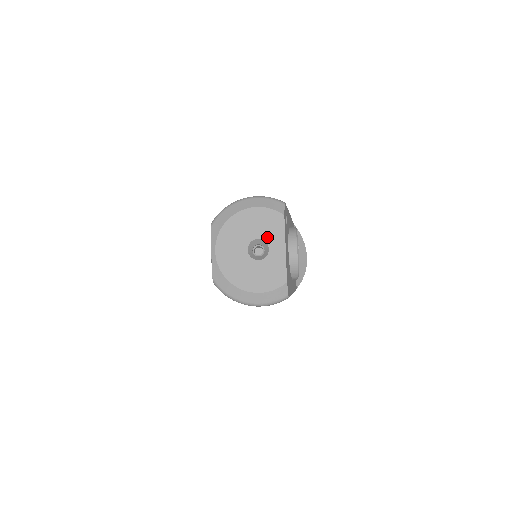
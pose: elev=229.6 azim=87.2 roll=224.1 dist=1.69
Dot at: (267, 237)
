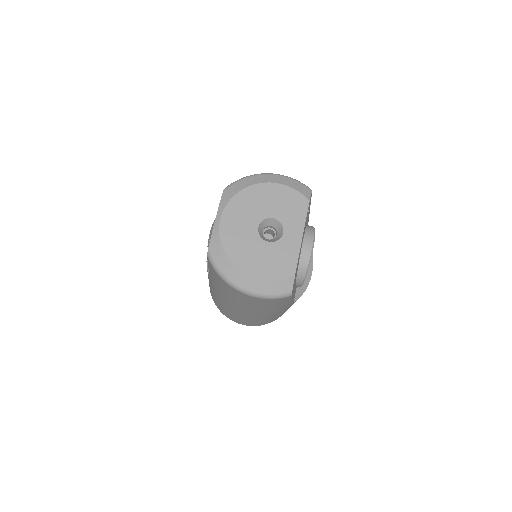
Dot at: (284, 219)
